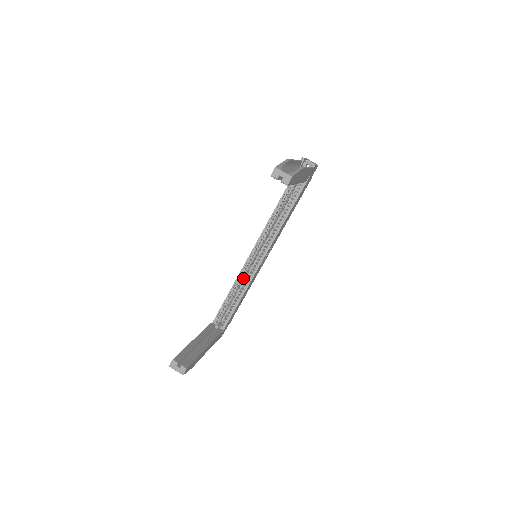
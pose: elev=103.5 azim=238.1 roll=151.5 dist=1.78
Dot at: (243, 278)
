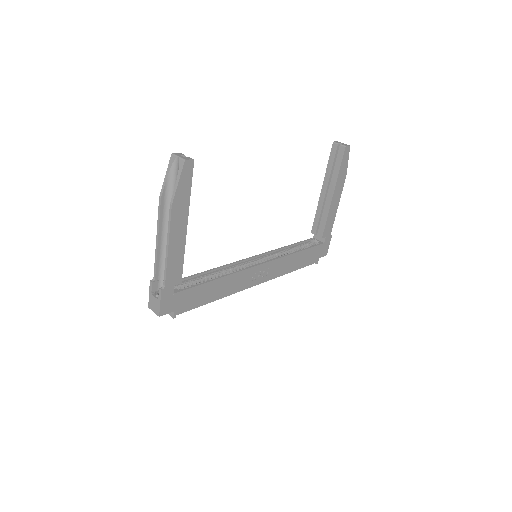
Dot at: (228, 271)
